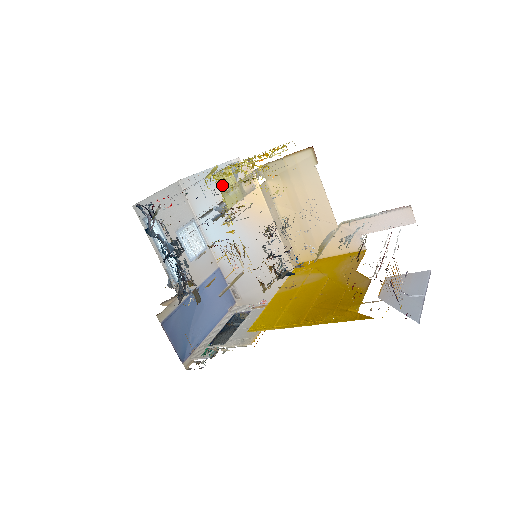
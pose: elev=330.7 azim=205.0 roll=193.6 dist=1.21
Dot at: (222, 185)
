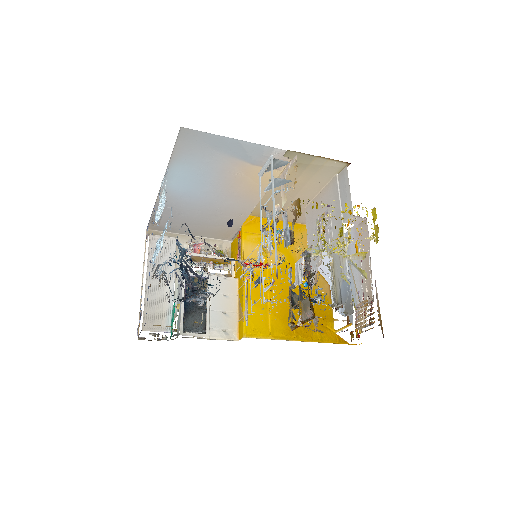
Dot at: occluded
